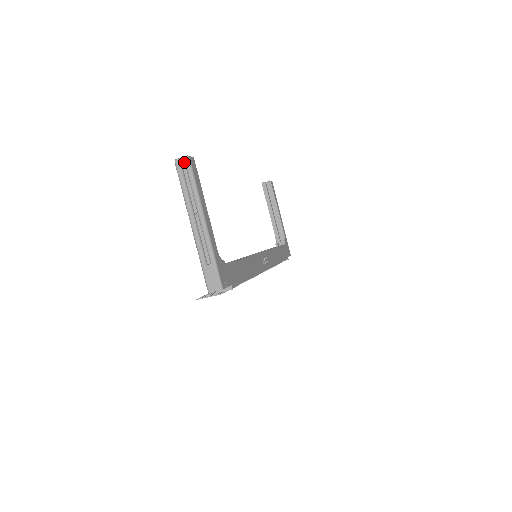
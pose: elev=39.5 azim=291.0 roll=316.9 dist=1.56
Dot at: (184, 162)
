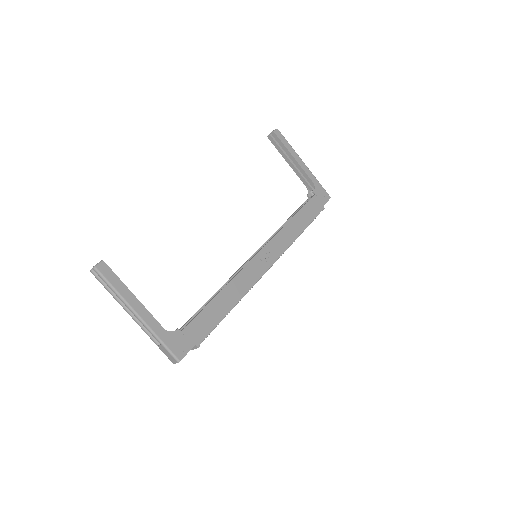
Dot at: (97, 270)
